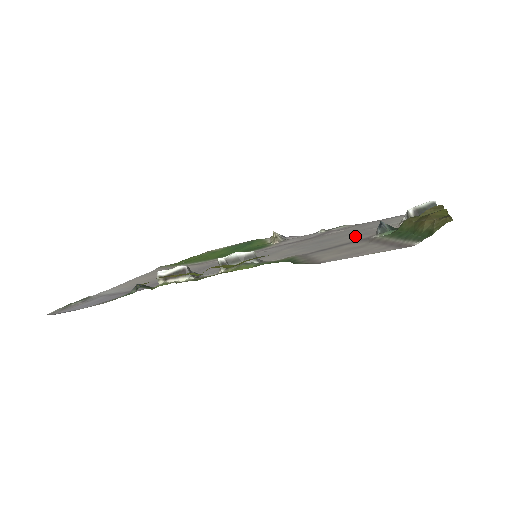
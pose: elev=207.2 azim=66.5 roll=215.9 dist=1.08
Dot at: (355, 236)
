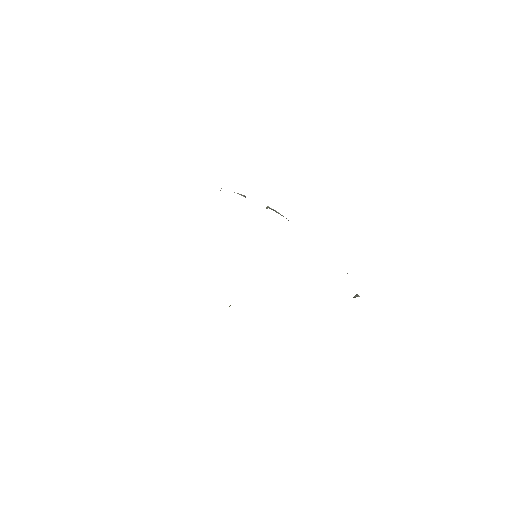
Dot at: occluded
